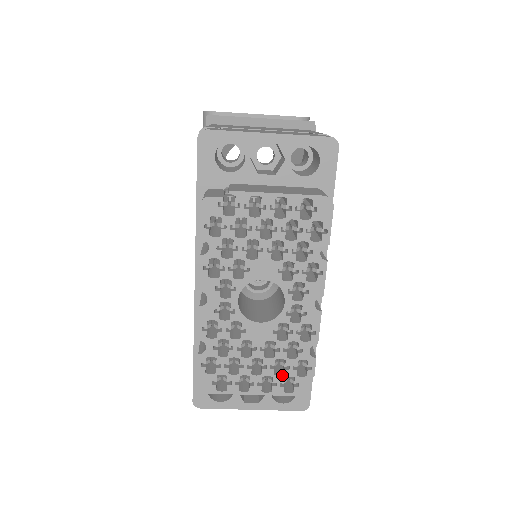
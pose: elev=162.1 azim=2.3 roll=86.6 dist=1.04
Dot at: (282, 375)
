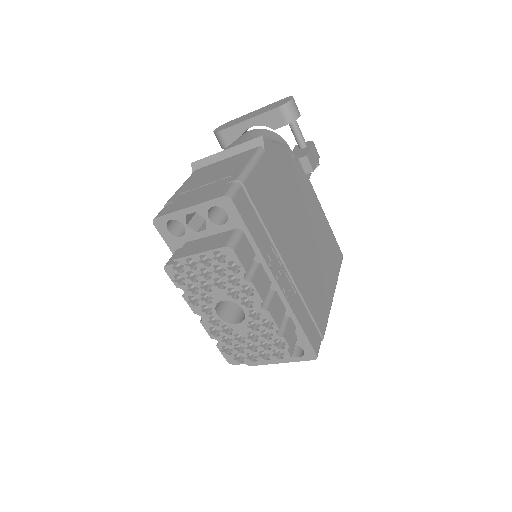
Dot at: (270, 349)
